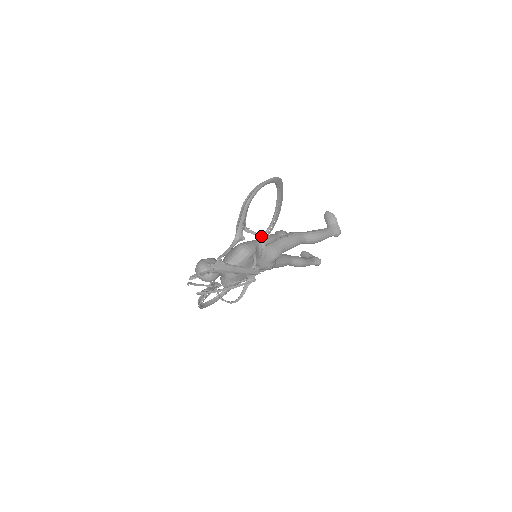
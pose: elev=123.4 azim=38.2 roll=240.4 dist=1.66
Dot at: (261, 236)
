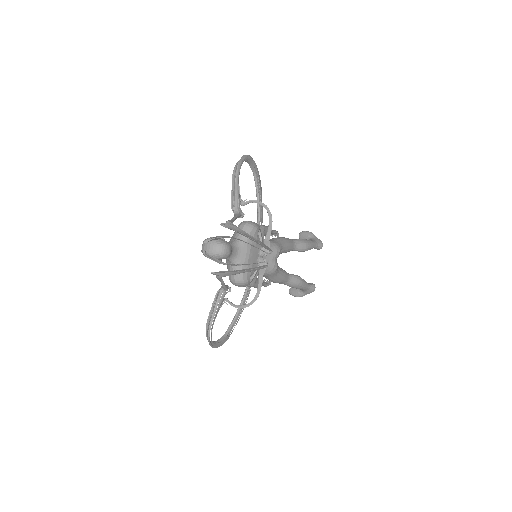
Dot at: occluded
